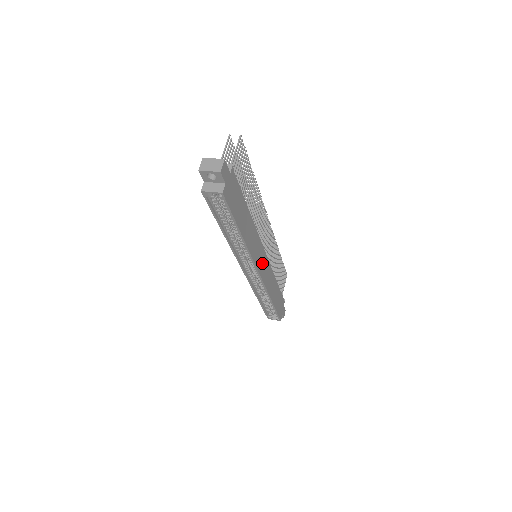
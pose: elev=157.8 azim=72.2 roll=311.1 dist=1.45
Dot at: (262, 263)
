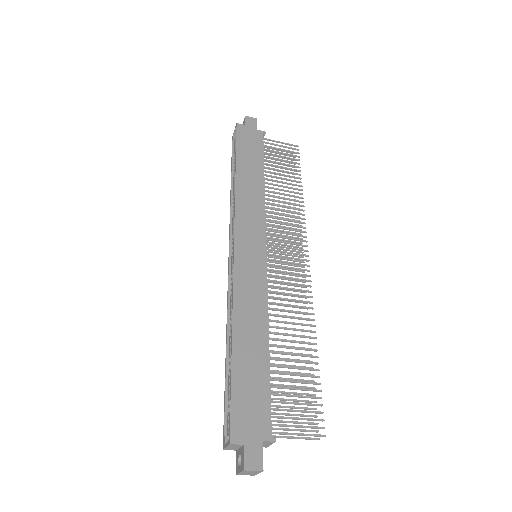
Dot at: (250, 249)
